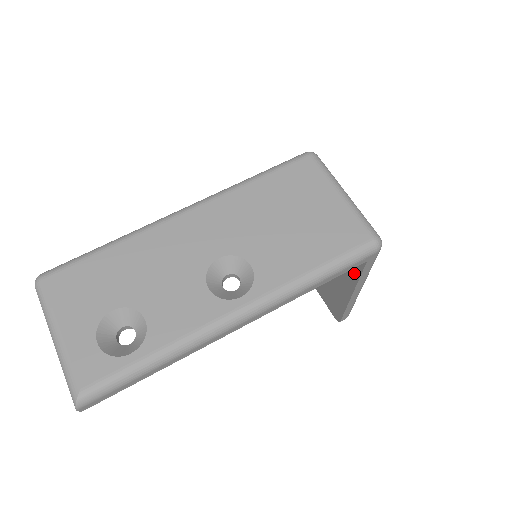
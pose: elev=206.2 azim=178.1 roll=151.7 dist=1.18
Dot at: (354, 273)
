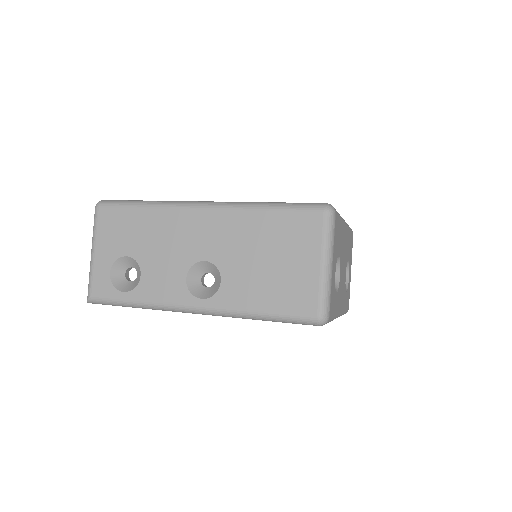
Dot at: occluded
